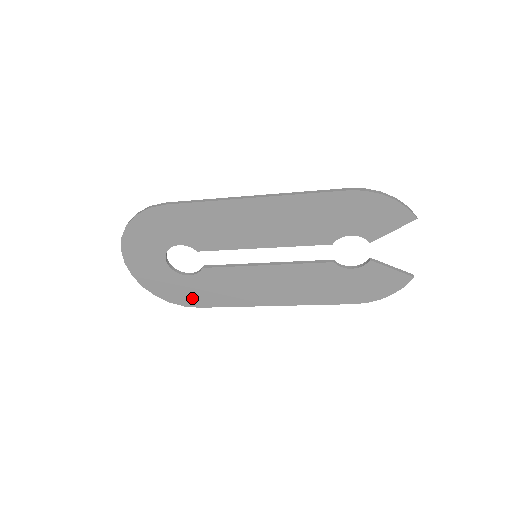
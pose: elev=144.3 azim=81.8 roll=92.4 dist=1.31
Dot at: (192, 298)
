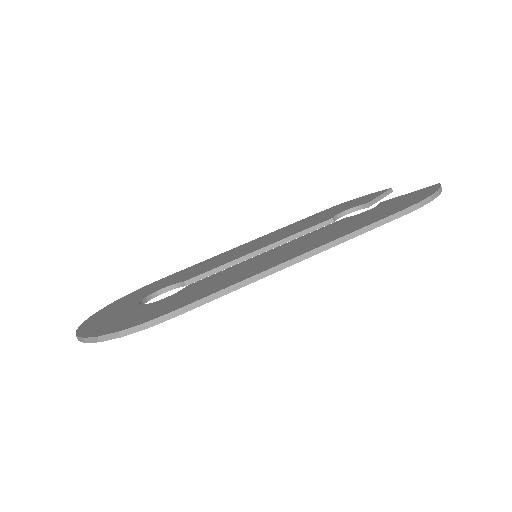
Dot at: occluded
